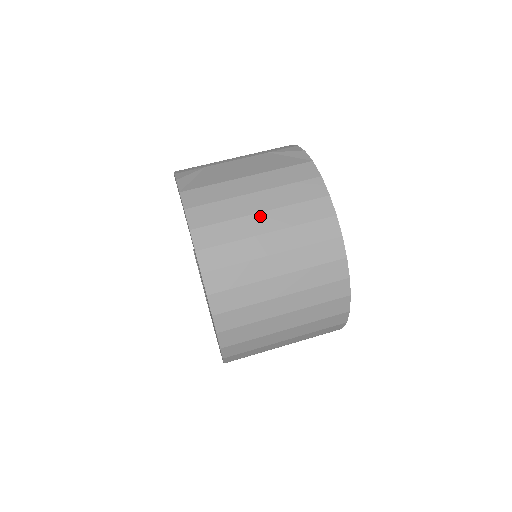
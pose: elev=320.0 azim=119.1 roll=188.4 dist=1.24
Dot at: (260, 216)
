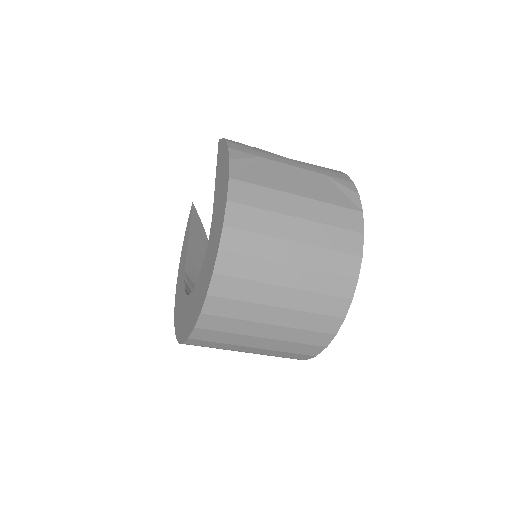
Dot at: (293, 245)
